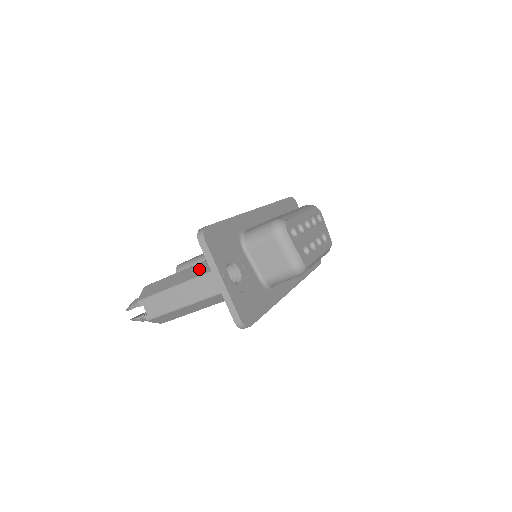
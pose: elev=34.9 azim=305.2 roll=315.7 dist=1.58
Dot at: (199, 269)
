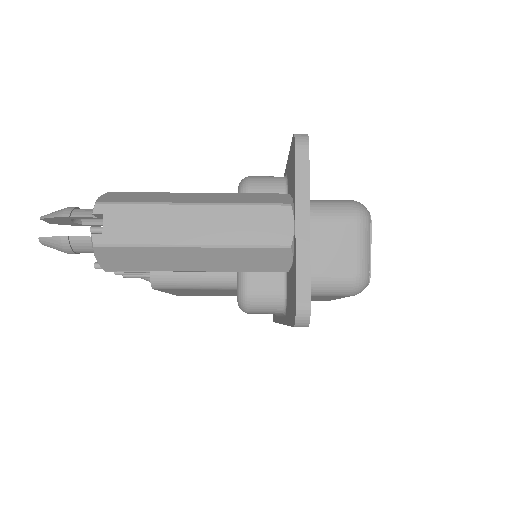
Dot at: (253, 197)
